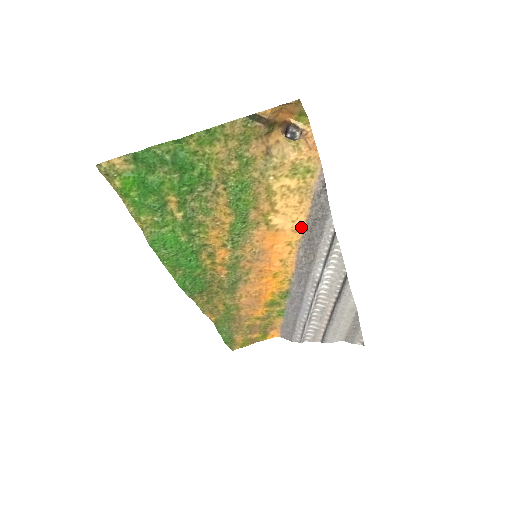
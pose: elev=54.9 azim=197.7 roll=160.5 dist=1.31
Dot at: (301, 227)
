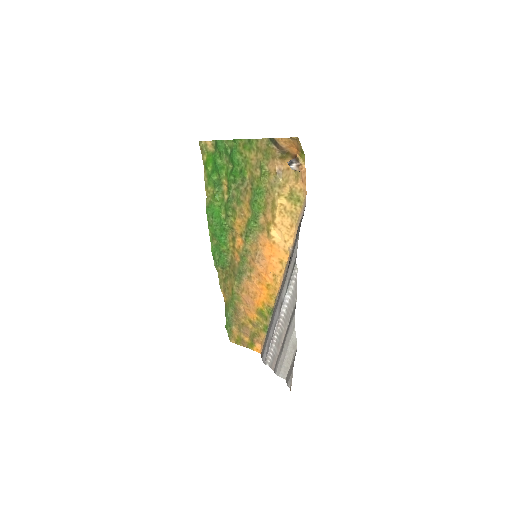
Dot at: (290, 250)
